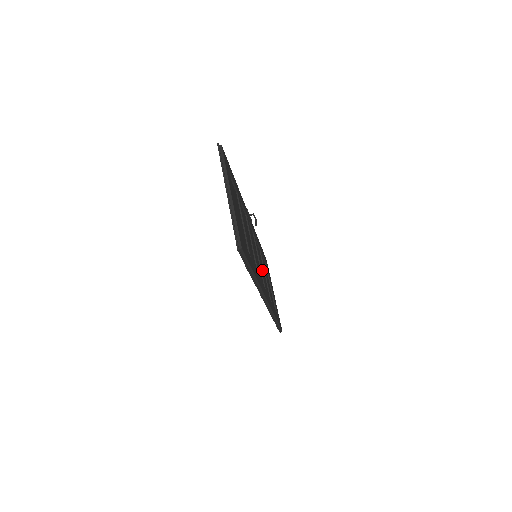
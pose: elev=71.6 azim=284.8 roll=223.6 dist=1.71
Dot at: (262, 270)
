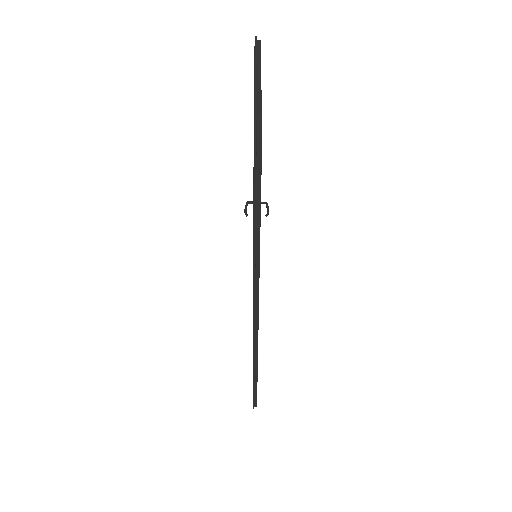
Dot at: occluded
